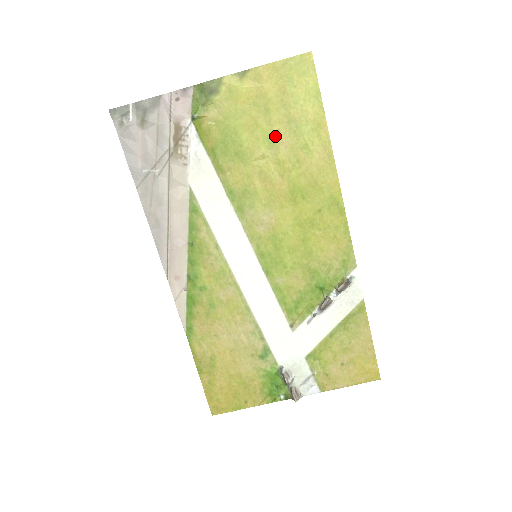
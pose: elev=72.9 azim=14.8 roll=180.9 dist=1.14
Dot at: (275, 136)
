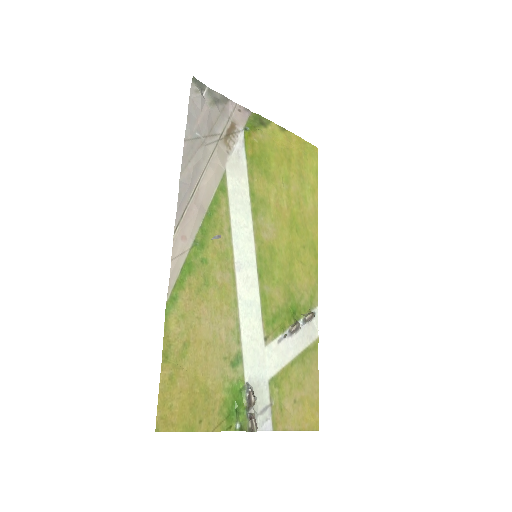
Dot at: (290, 178)
